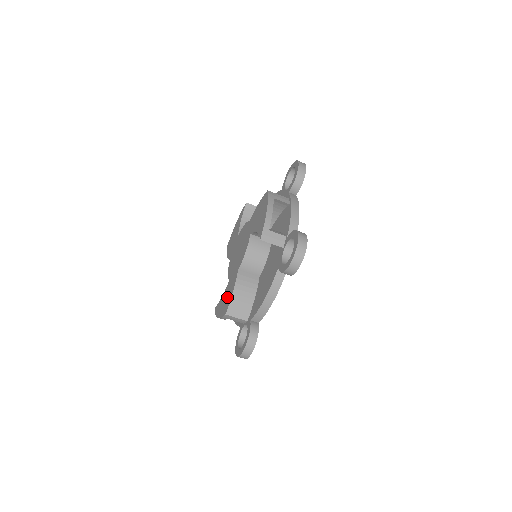
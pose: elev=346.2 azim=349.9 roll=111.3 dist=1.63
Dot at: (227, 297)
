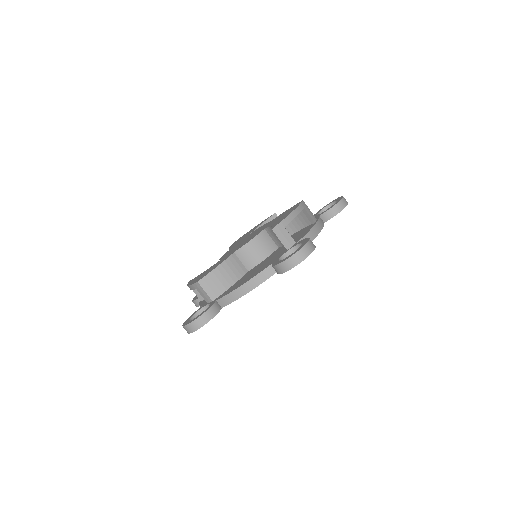
Dot at: occluded
